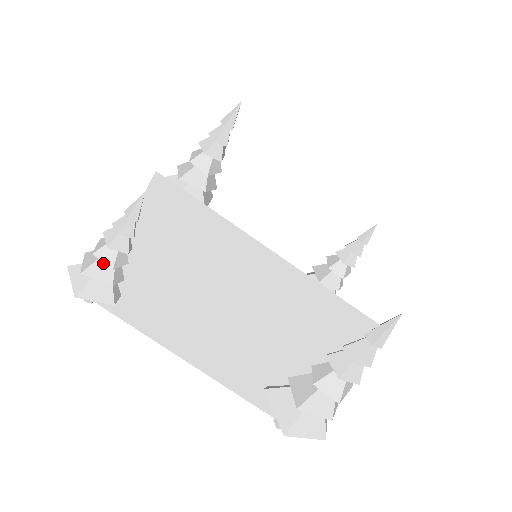
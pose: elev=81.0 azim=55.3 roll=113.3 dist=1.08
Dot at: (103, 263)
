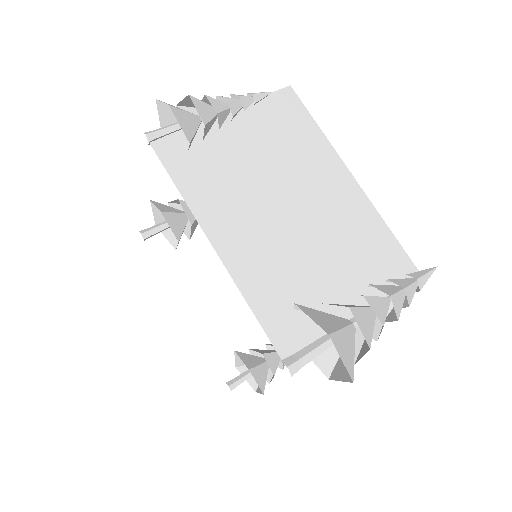
Dot at: (206, 108)
